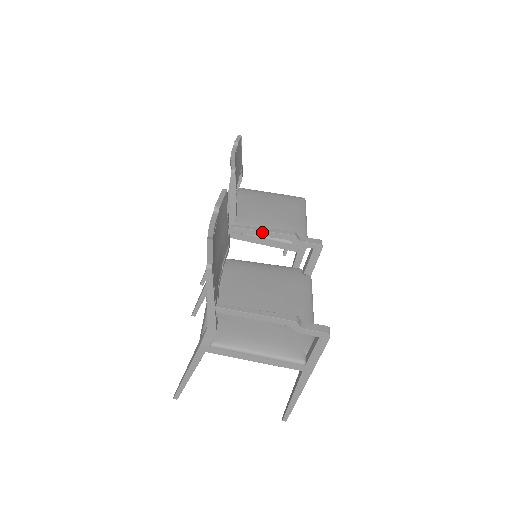
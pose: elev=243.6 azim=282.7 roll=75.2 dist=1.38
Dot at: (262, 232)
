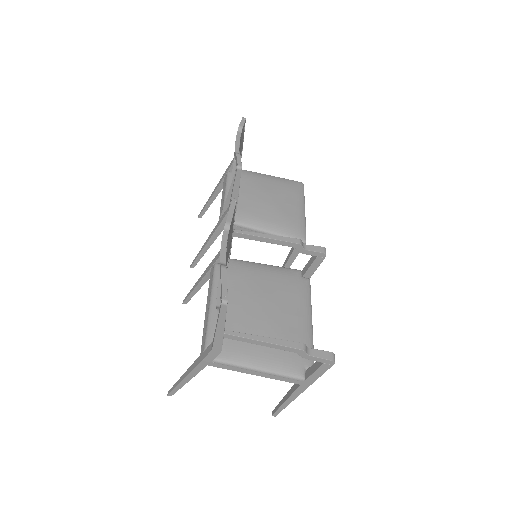
Dot at: (267, 239)
